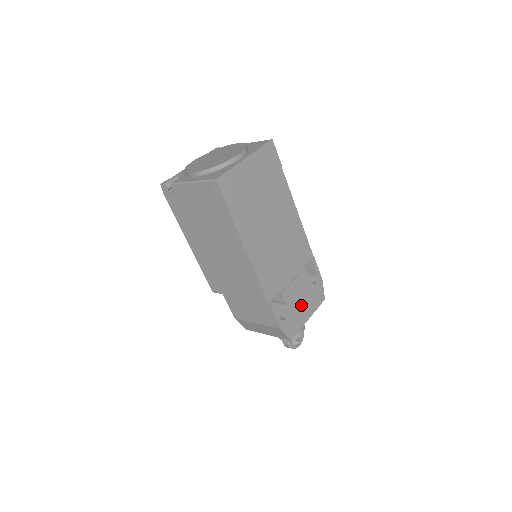
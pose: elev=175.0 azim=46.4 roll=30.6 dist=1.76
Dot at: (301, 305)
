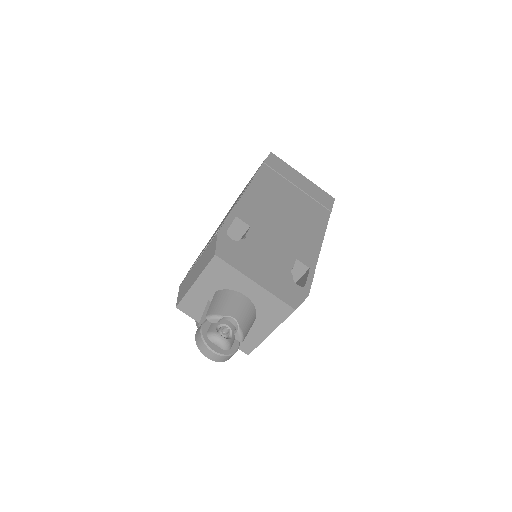
Dot at: (260, 264)
